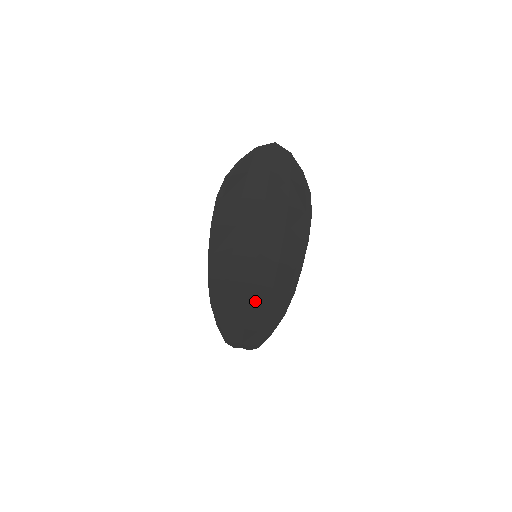
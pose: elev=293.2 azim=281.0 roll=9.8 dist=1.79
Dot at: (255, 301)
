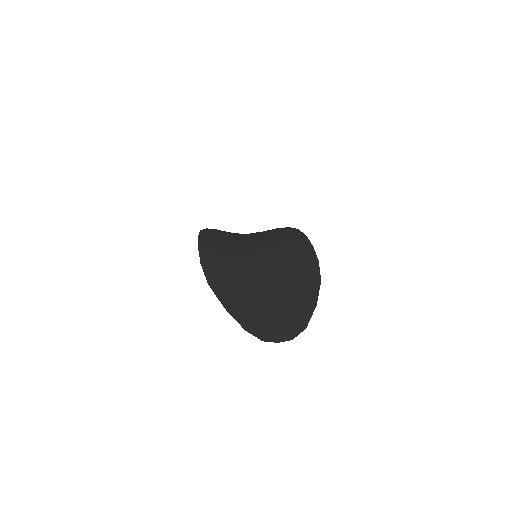
Dot at: (273, 280)
